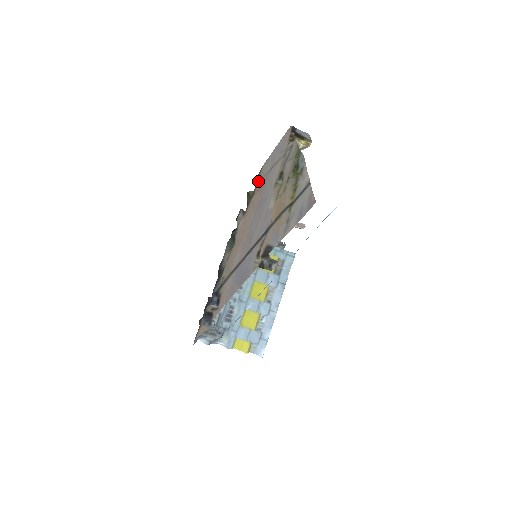
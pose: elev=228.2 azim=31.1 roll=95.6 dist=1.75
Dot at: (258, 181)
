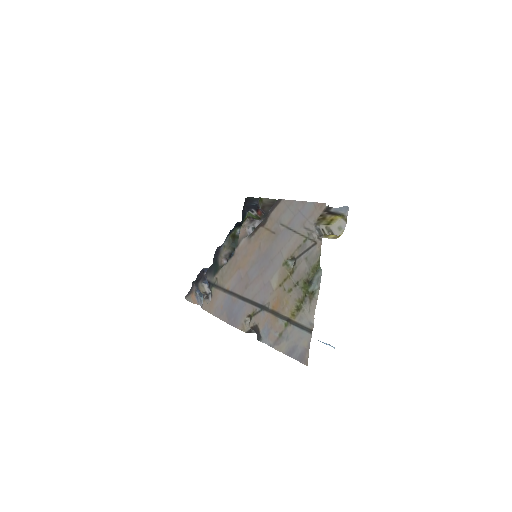
Dot at: (272, 216)
